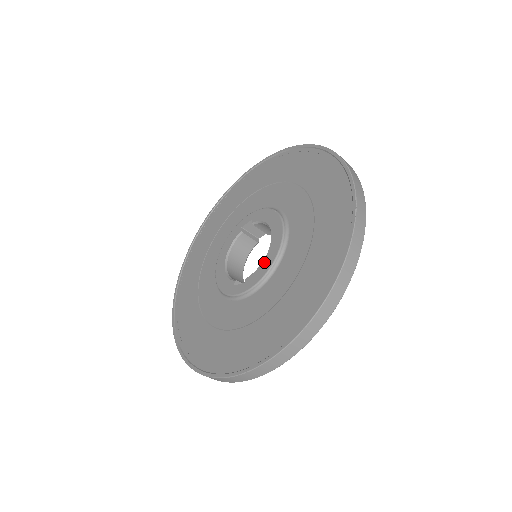
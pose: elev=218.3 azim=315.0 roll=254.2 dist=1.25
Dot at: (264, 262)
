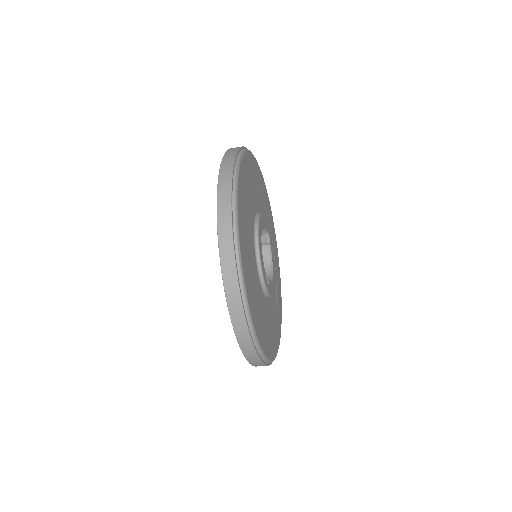
Dot at: occluded
